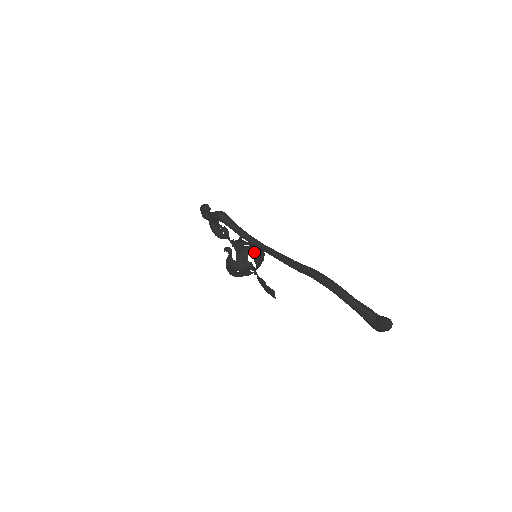
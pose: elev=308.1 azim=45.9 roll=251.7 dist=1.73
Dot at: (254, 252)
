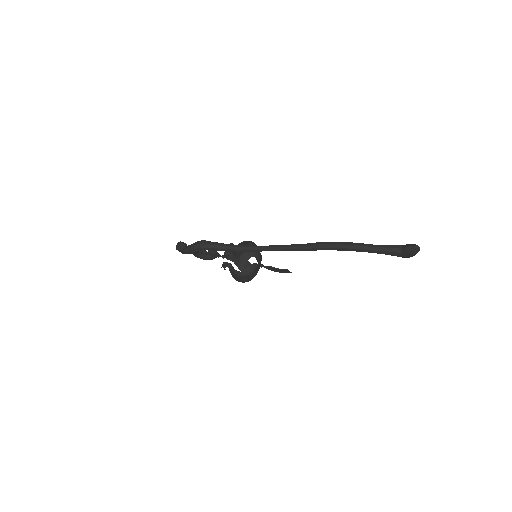
Dot at: (251, 253)
